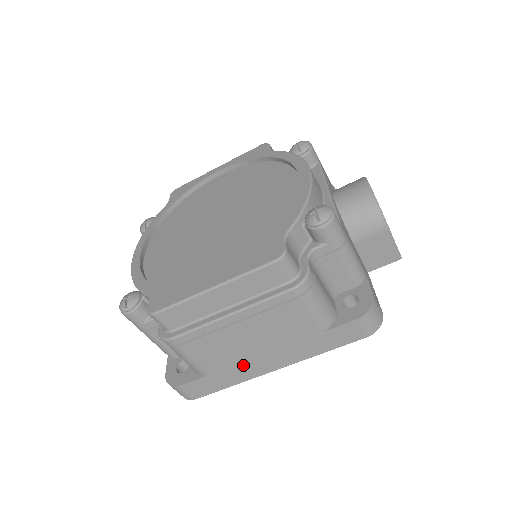
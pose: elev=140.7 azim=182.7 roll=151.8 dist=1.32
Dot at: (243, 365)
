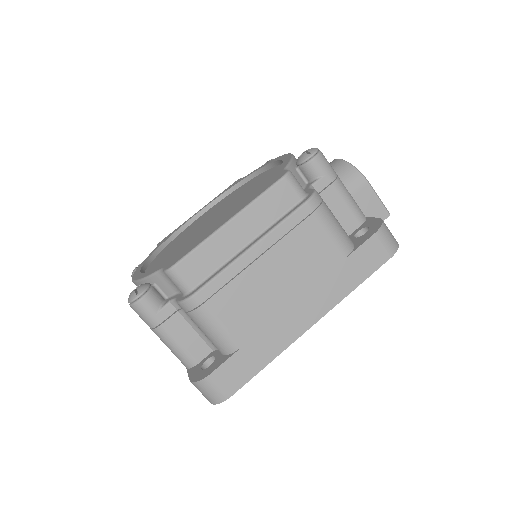
Dot at: (277, 323)
